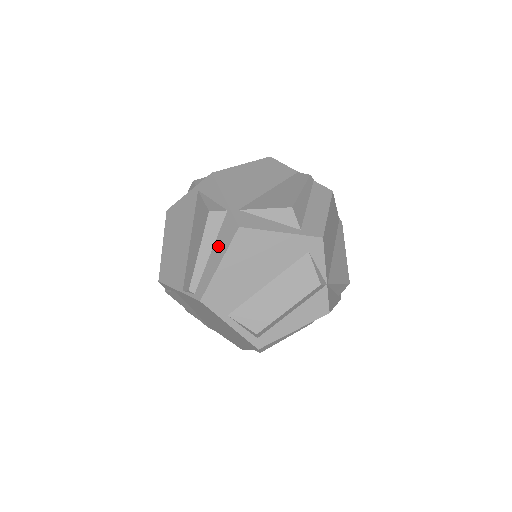
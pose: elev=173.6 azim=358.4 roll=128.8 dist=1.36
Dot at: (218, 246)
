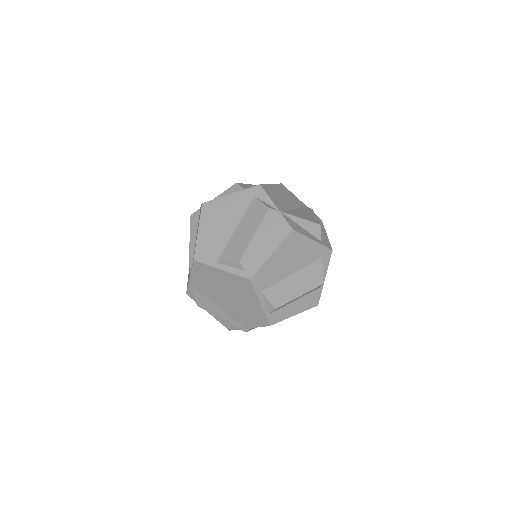
Dot at: occluded
